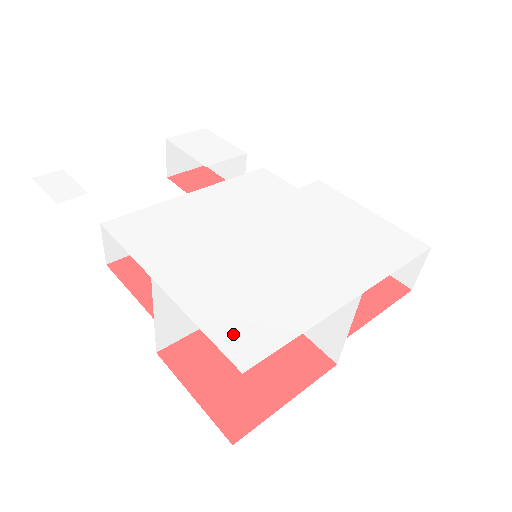
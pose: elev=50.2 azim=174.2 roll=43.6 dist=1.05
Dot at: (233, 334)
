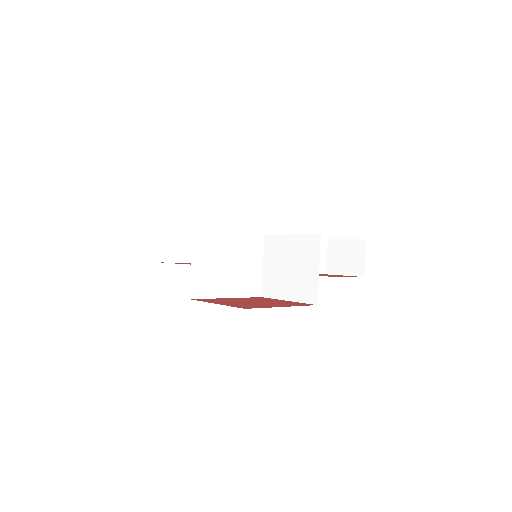
Dot at: occluded
